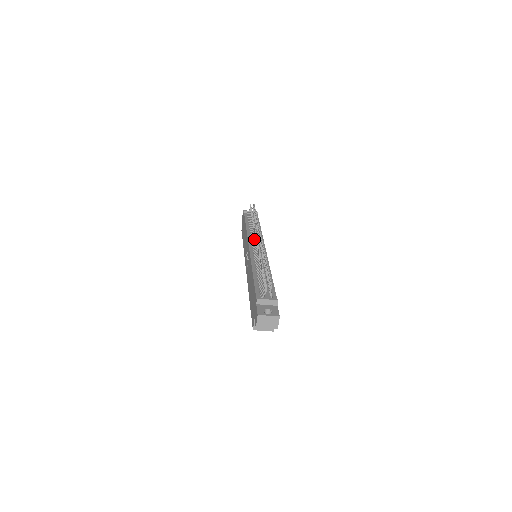
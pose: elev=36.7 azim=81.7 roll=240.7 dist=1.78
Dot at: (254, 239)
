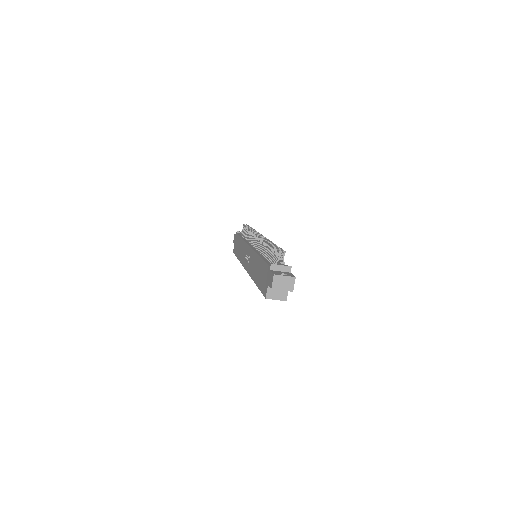
Dot at: (254, 240)
